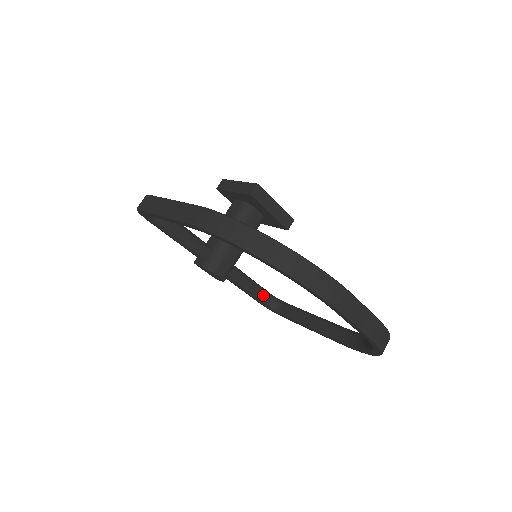
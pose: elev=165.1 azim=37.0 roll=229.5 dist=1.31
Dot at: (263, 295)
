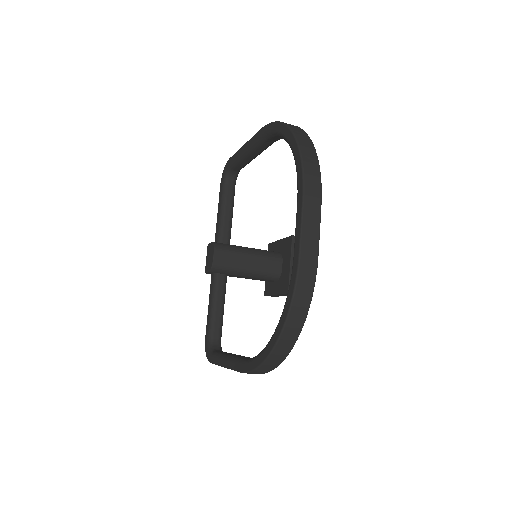
Dot at: (217, 329)
